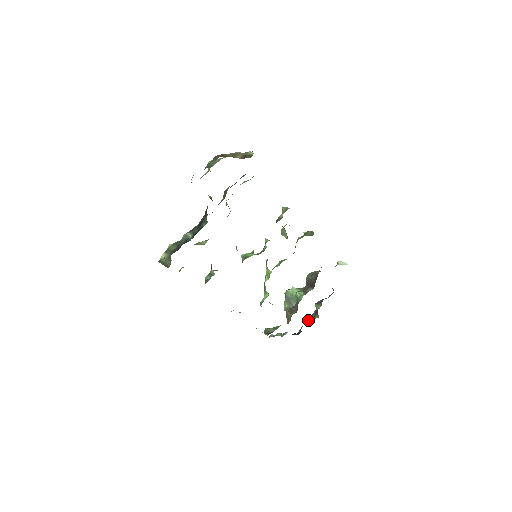
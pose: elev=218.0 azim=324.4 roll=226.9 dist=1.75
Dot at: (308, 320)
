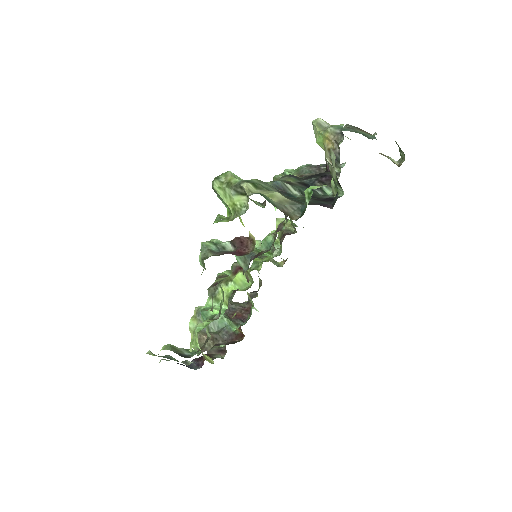
Dot at: occluded
